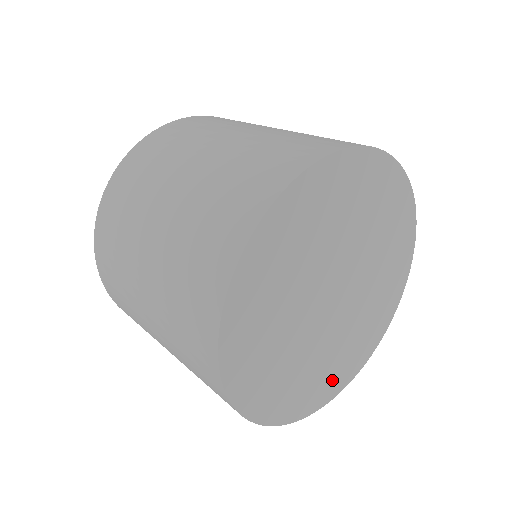
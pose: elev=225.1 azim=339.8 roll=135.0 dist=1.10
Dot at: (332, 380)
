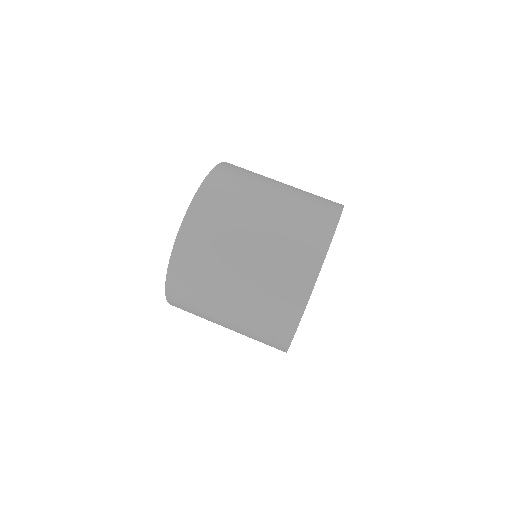
Dot at: occluded
